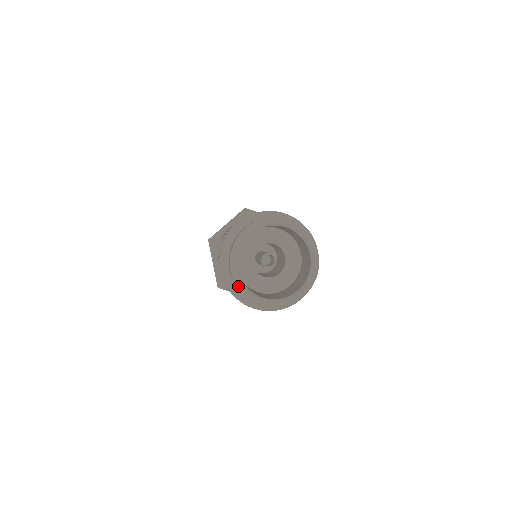
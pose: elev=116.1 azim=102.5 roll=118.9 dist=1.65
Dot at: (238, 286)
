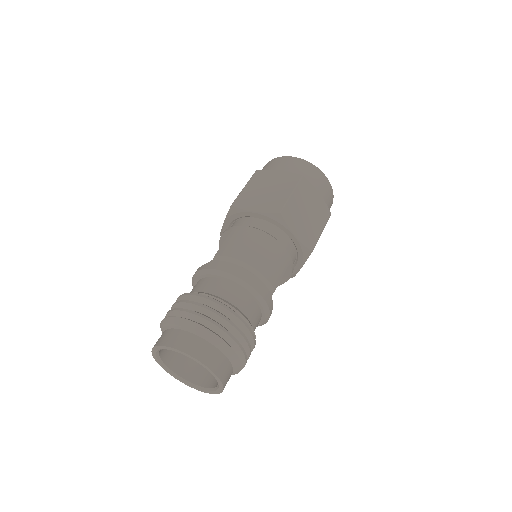
Dot at: (154, 357)
